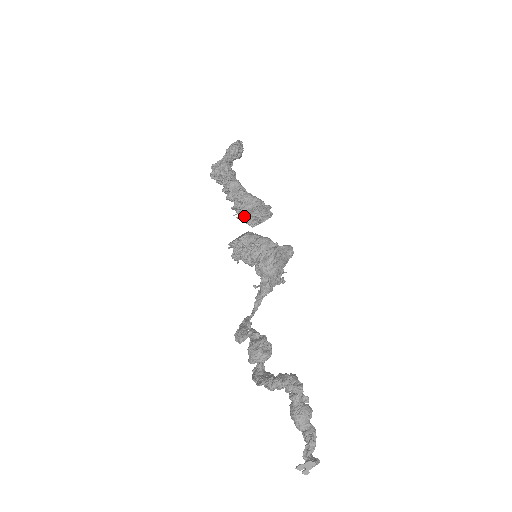
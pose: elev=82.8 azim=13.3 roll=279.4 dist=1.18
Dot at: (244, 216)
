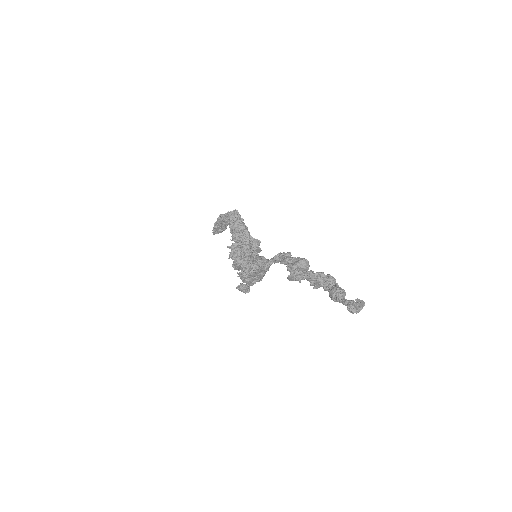
Dot at: (246, 240)
